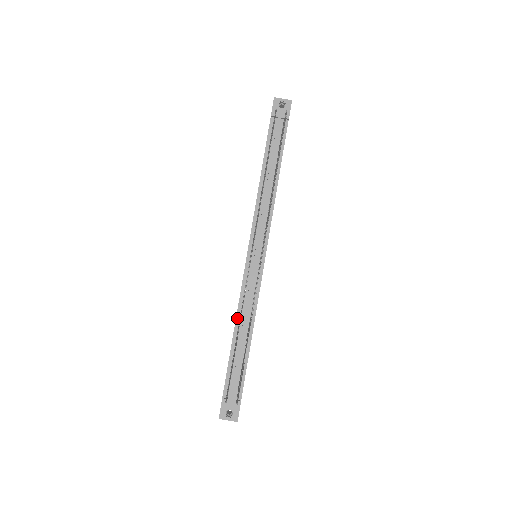
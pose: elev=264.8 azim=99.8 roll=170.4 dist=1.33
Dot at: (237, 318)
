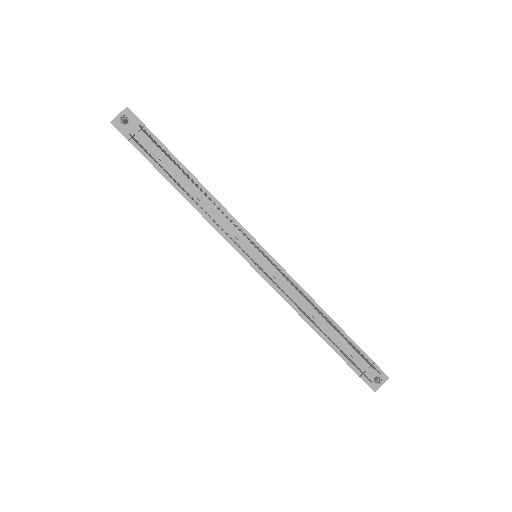
Dot at: (301, 316)
